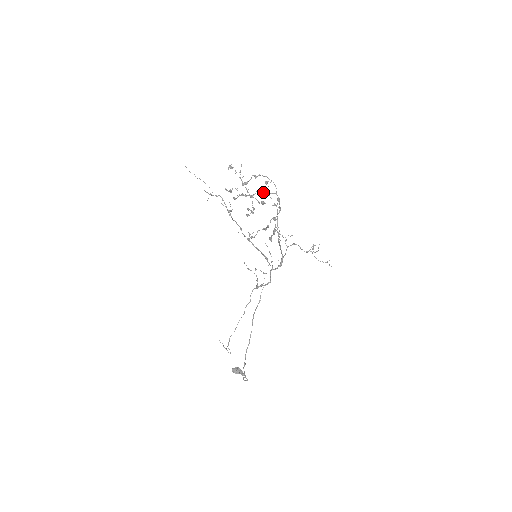
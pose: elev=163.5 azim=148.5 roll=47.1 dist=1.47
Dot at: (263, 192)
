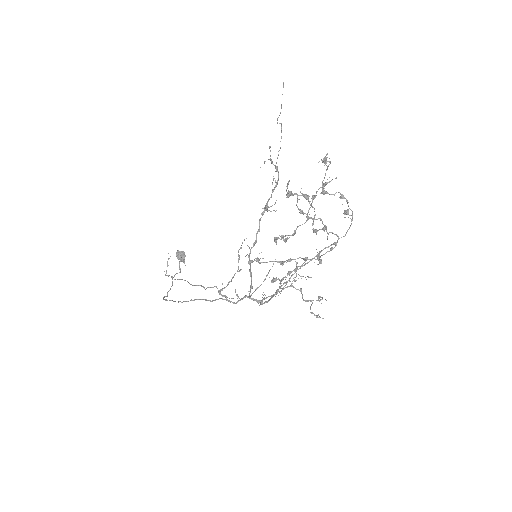
Dot at: occluded
